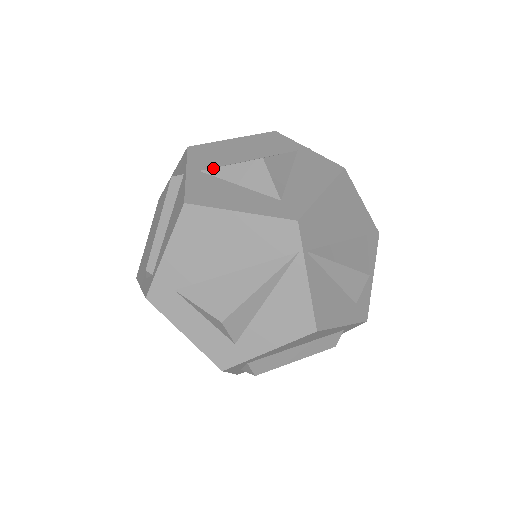
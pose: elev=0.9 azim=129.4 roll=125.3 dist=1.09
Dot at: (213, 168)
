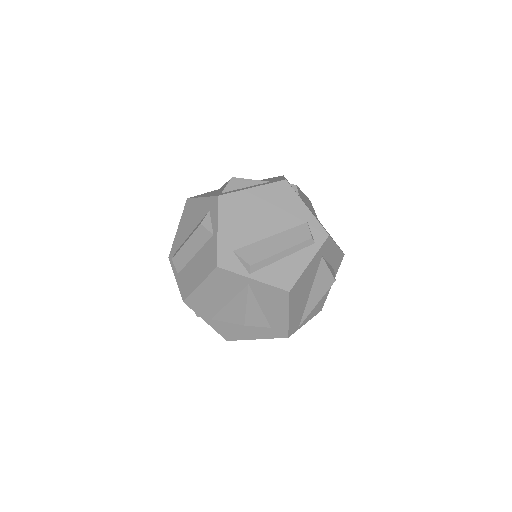
Dot at: occluded
